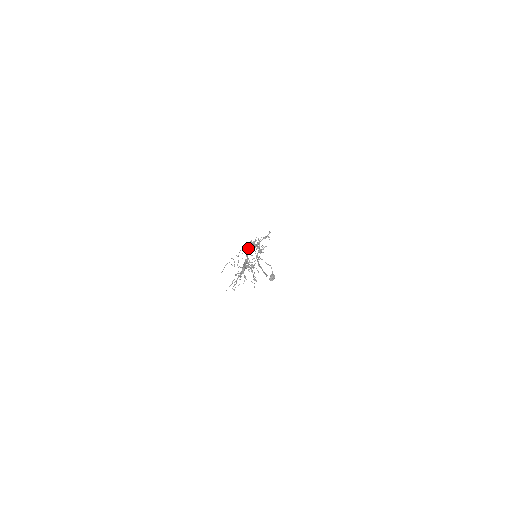
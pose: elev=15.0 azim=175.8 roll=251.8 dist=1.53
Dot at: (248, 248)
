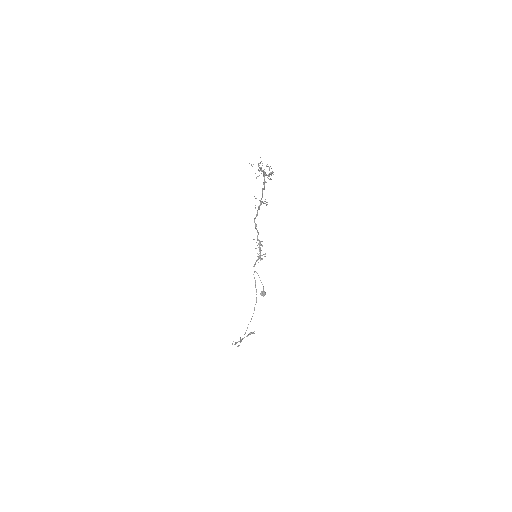
Dot at: (262, 201)
